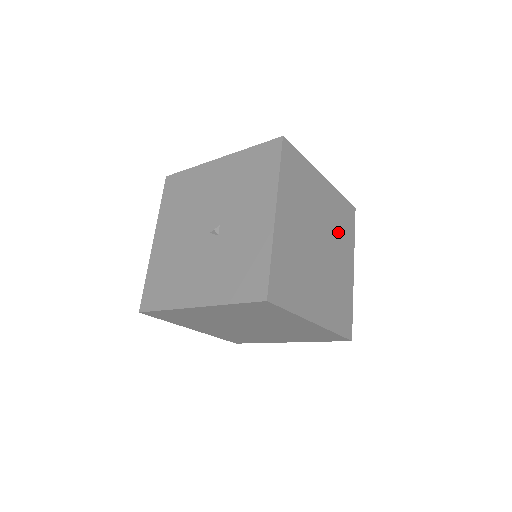
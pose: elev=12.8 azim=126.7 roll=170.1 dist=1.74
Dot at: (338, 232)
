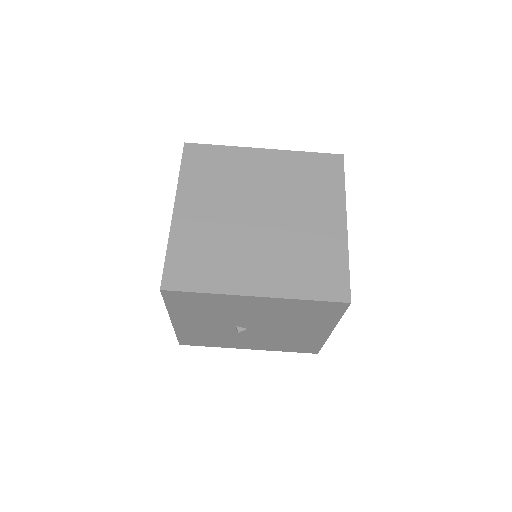
Dot at: occluded
